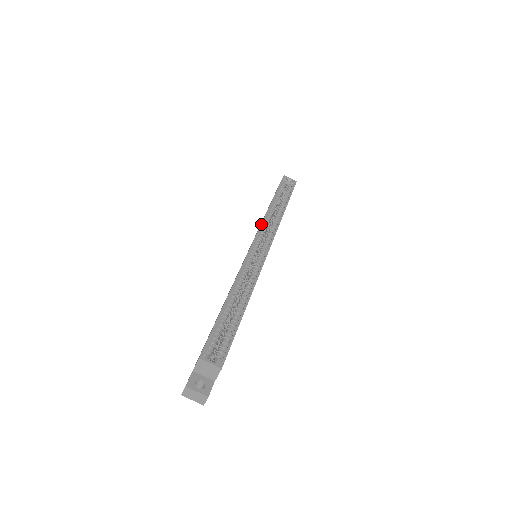
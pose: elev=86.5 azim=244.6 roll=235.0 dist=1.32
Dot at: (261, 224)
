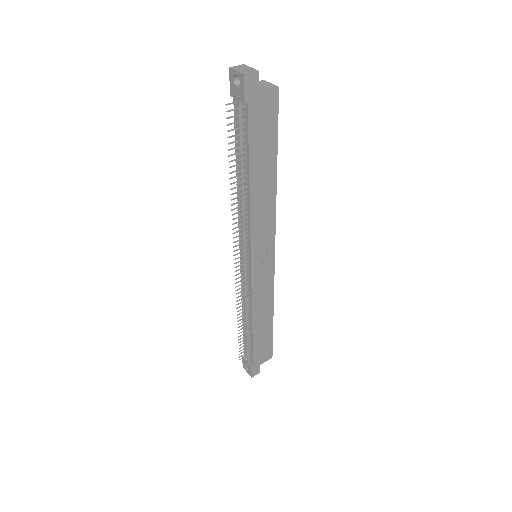
Dot at: occluded
